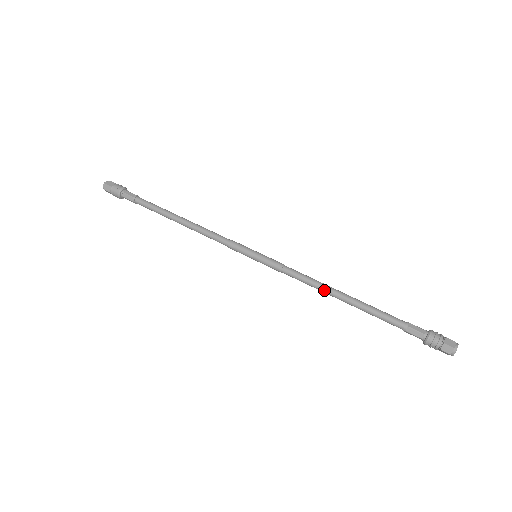
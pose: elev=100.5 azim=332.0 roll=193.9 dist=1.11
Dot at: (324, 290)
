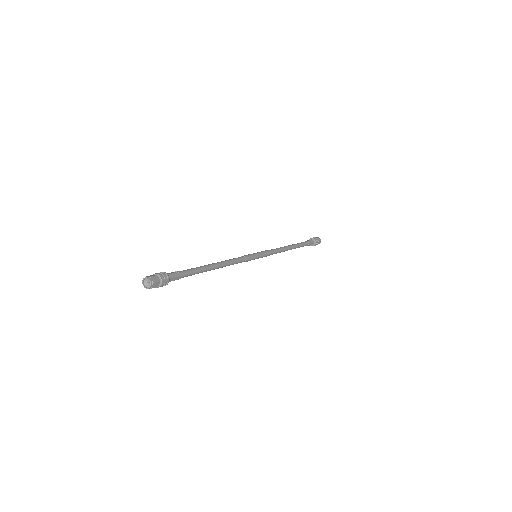
Dot at: occluded
